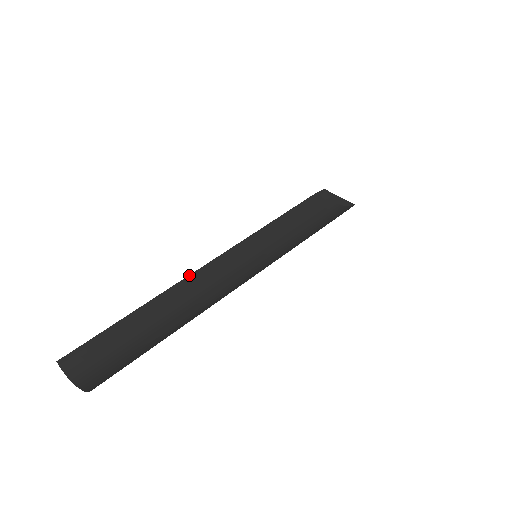
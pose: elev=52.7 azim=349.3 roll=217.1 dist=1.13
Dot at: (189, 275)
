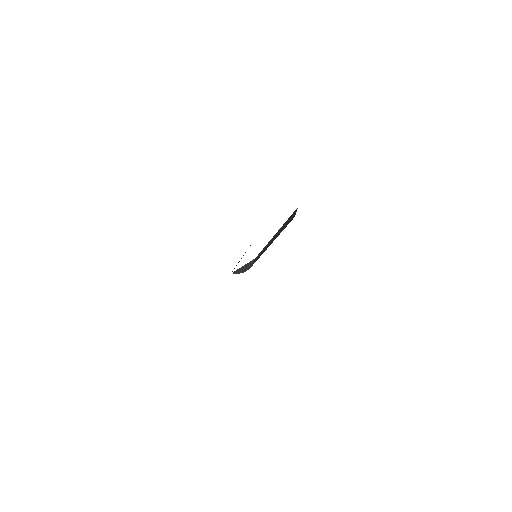
Dot at: (245, 252)
